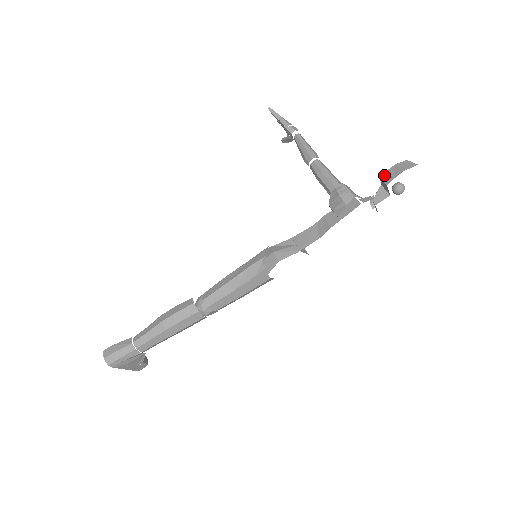
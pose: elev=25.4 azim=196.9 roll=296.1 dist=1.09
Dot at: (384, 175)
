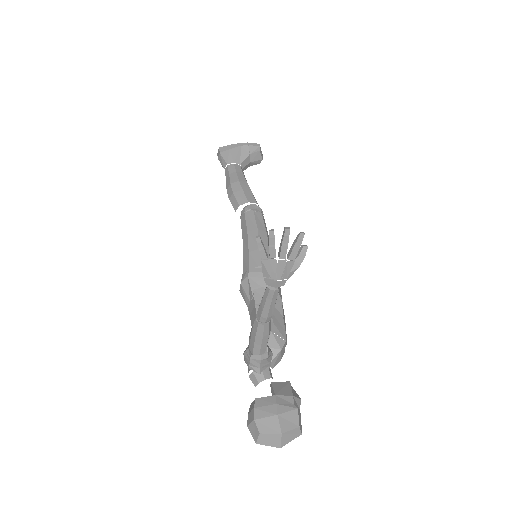
Dot at: (253, 404)
